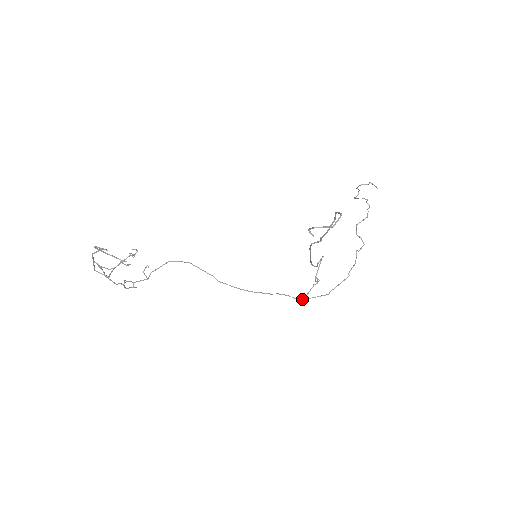
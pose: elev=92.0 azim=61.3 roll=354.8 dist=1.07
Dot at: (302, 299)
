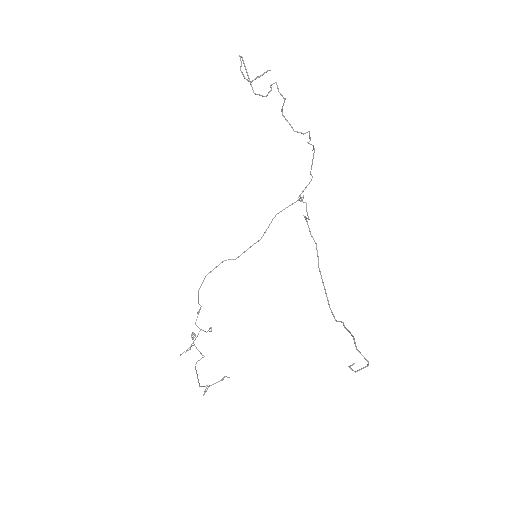
Dot at: occluded
